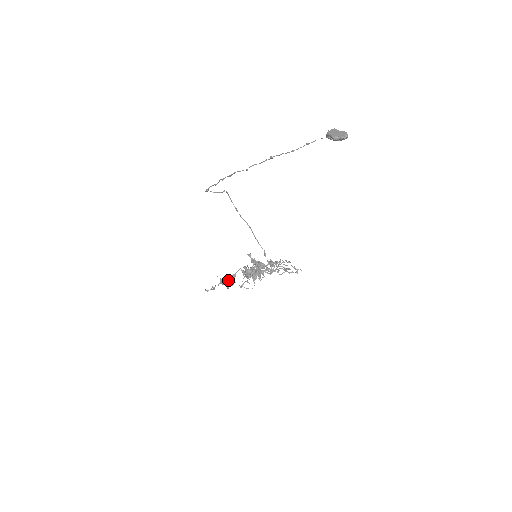
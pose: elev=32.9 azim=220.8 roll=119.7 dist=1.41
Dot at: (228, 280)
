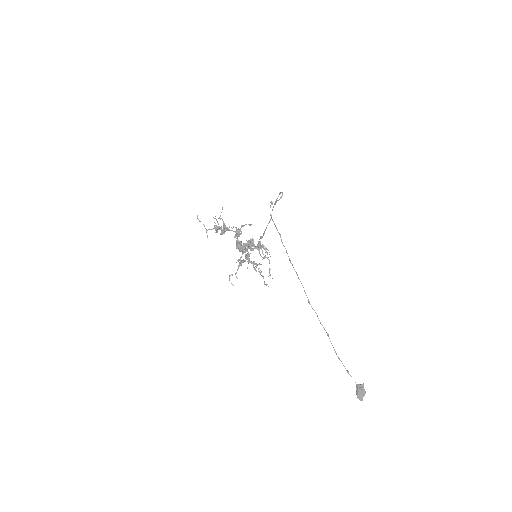
Dot at: (221, 230)
